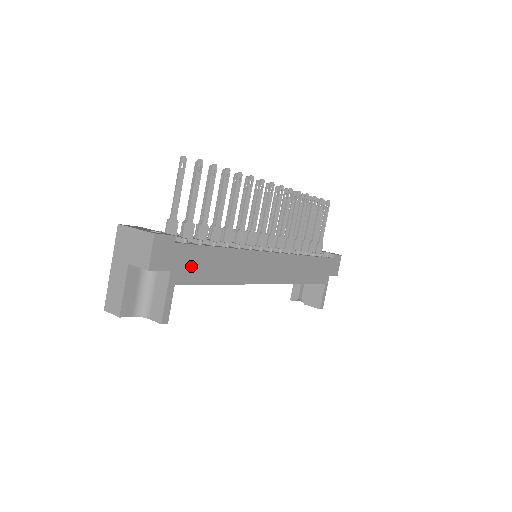
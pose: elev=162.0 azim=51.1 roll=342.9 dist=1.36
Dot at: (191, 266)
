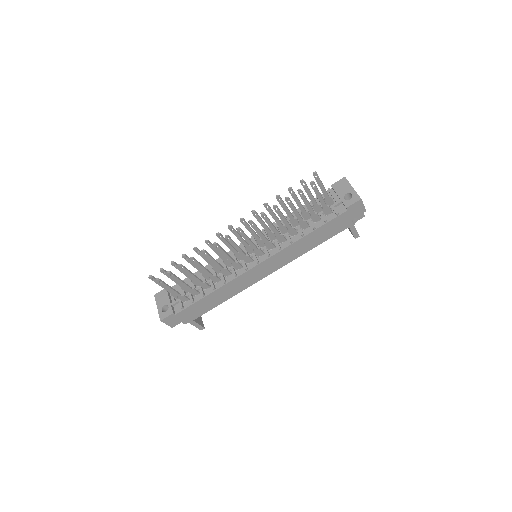
Dot at: (196, 311)
